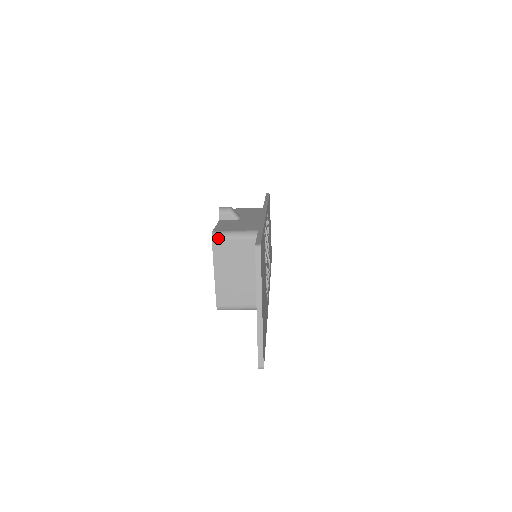
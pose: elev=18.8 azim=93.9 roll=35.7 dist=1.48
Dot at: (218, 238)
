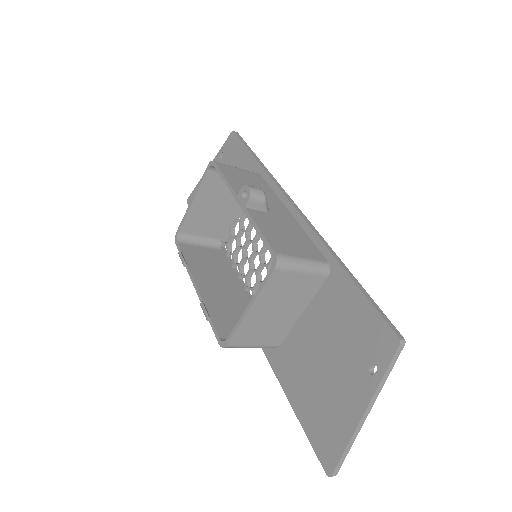
Dot at: (283, 268)
